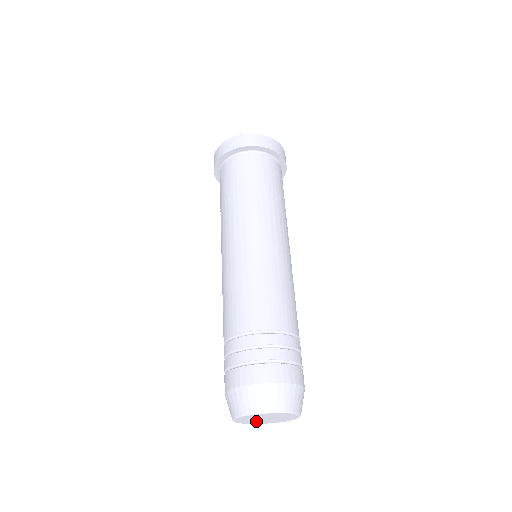
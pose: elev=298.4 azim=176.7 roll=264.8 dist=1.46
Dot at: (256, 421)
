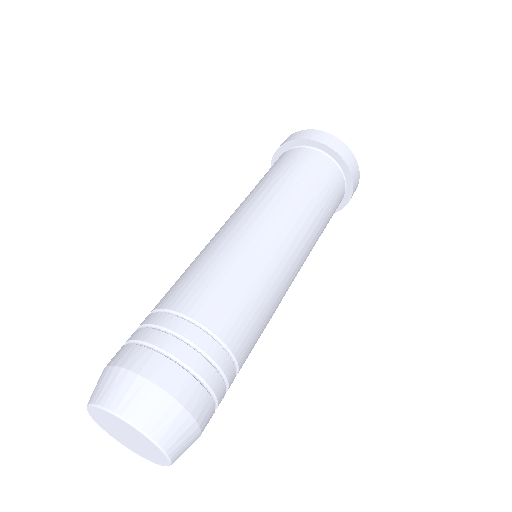
Dot at: (136, 447)
